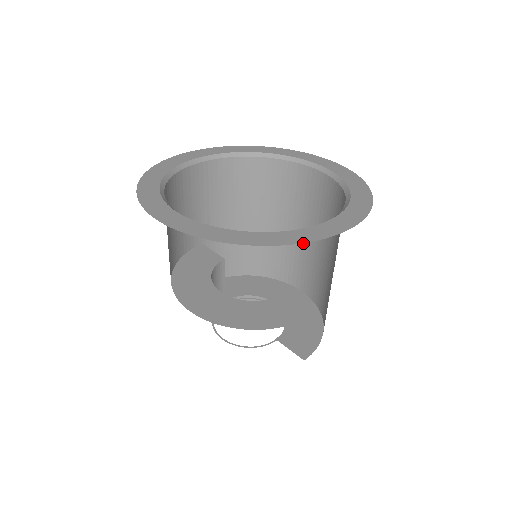
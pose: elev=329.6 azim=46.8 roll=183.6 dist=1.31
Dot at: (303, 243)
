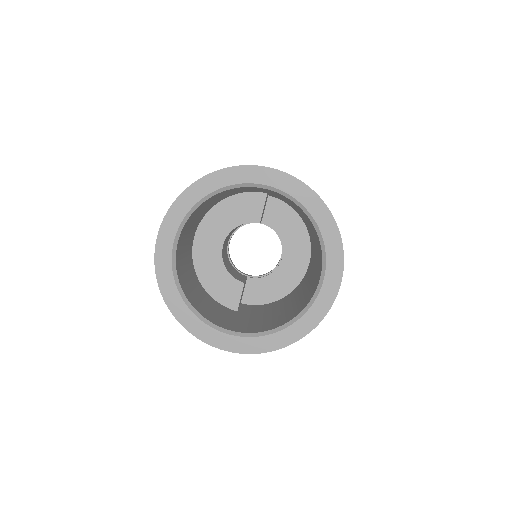
Dot at: (313, 268)
